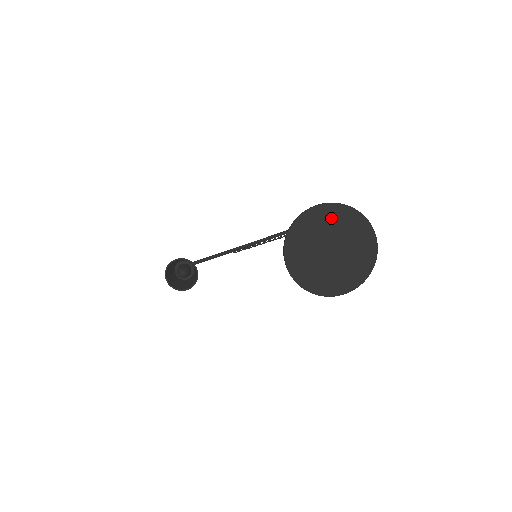
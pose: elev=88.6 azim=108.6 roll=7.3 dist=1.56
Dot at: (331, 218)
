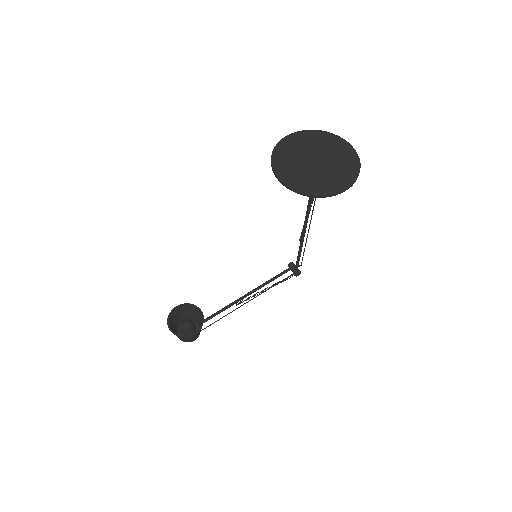
Dot at: (305, 140)
